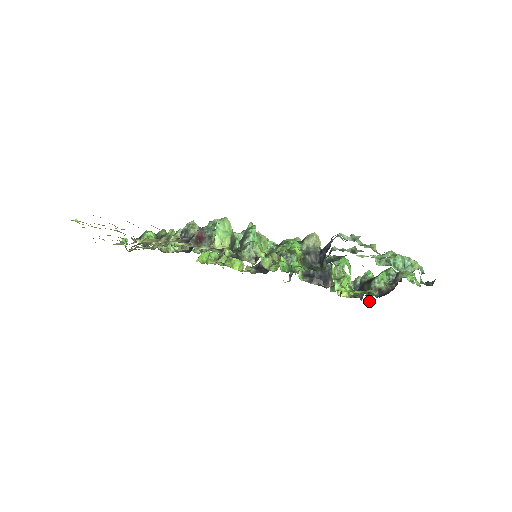
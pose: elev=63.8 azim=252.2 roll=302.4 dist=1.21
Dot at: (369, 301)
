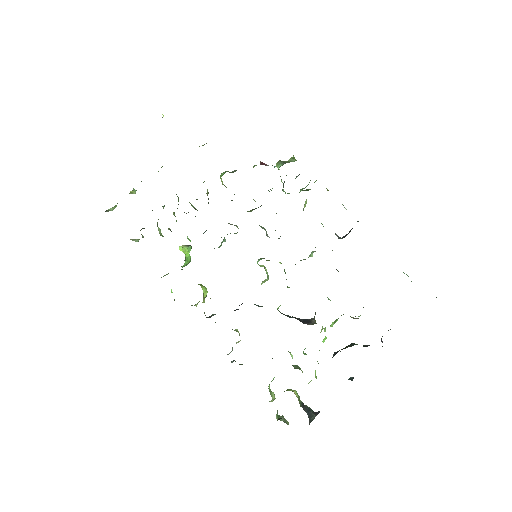
Dot at: occluded
